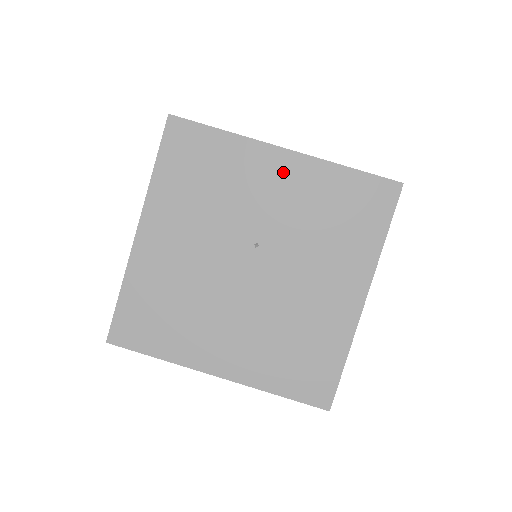
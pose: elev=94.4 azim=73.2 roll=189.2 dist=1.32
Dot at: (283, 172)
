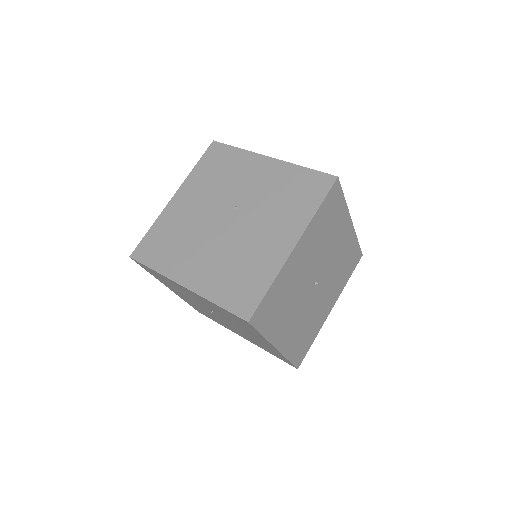
Dot at: (265, 169)
